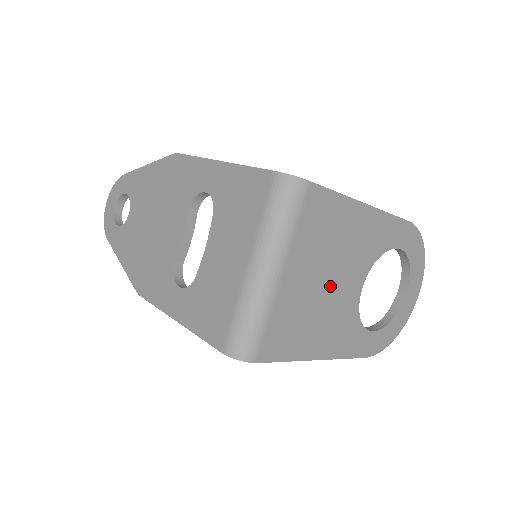
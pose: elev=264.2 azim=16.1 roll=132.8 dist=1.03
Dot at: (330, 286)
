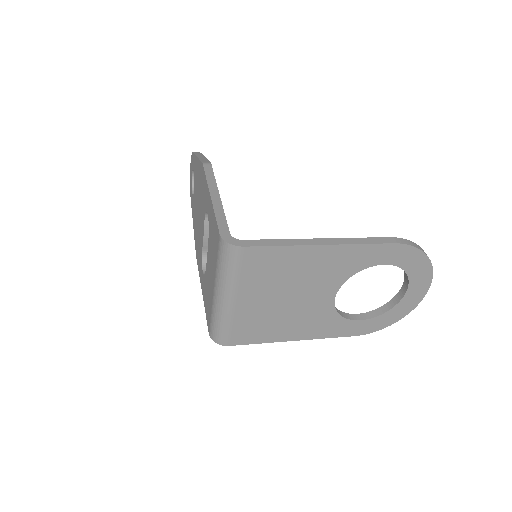
Dot at: (292, 300)
